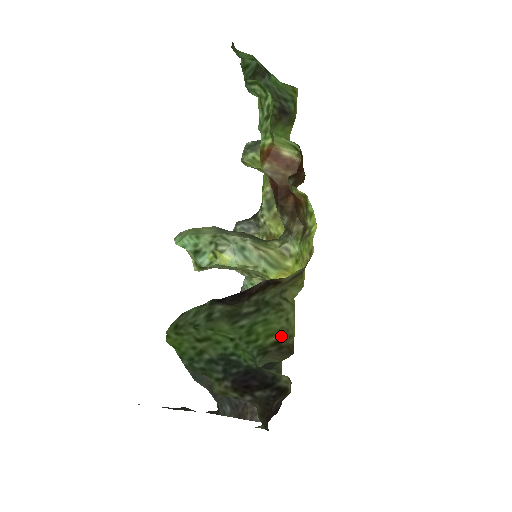
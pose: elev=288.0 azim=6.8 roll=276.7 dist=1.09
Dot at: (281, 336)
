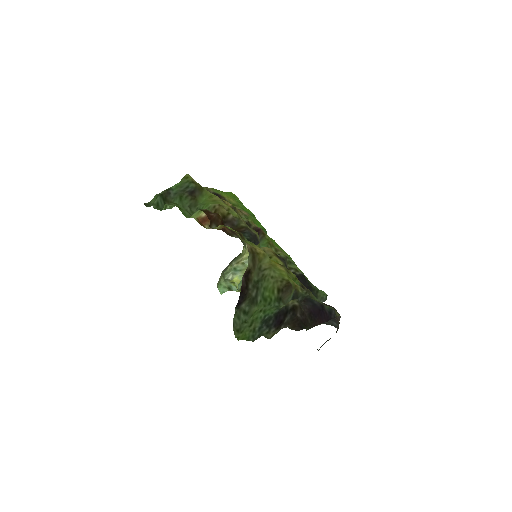
Dot at: (277, 286)
